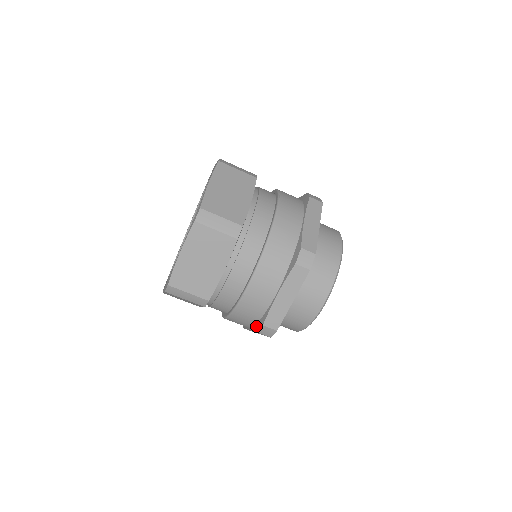
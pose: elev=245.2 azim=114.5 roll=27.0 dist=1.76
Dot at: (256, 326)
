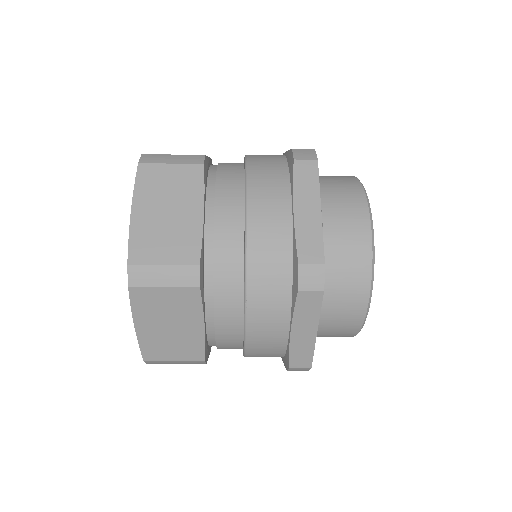
Dot at: occluded
